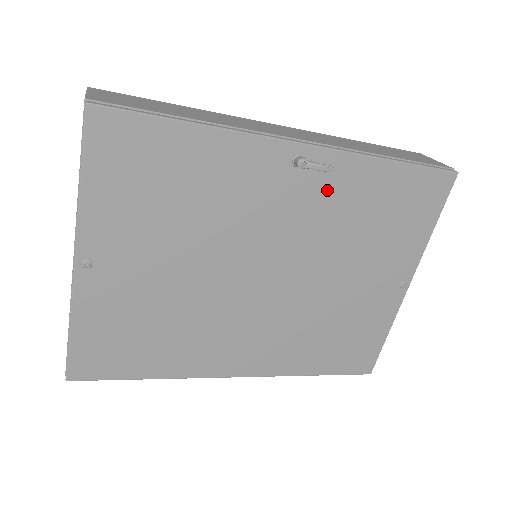
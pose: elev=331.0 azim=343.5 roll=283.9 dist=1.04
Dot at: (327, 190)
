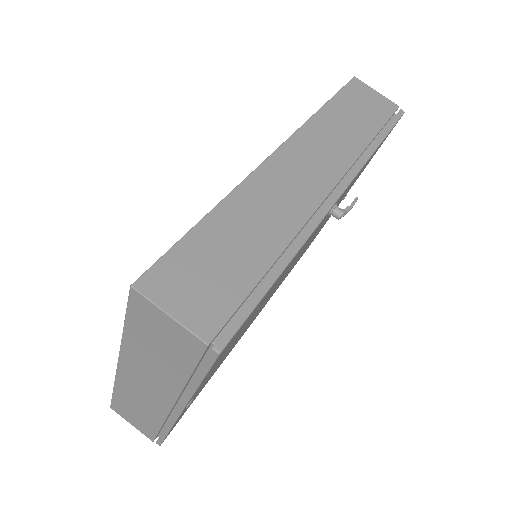
Dot at: occluded
